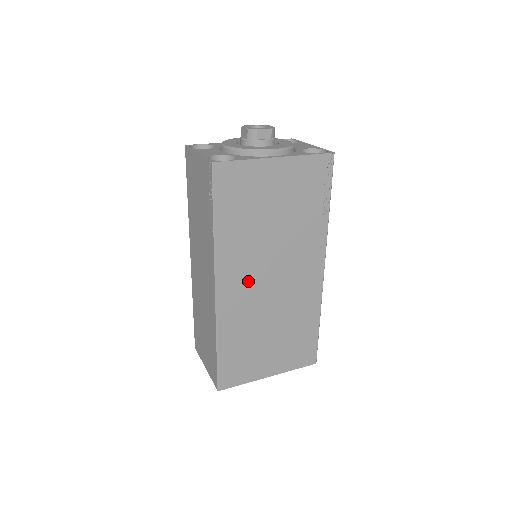
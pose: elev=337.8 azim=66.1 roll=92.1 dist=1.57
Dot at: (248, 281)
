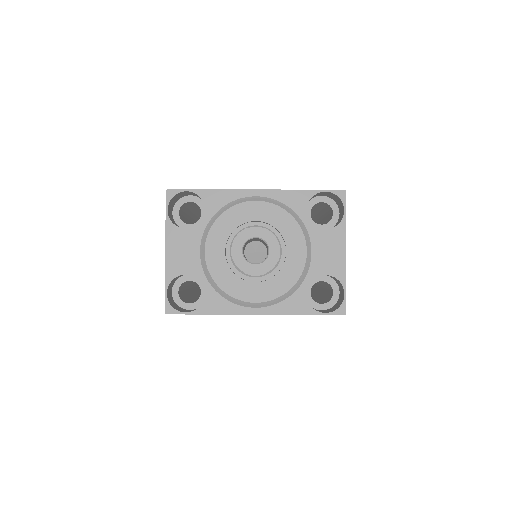
Dot at: occluded
